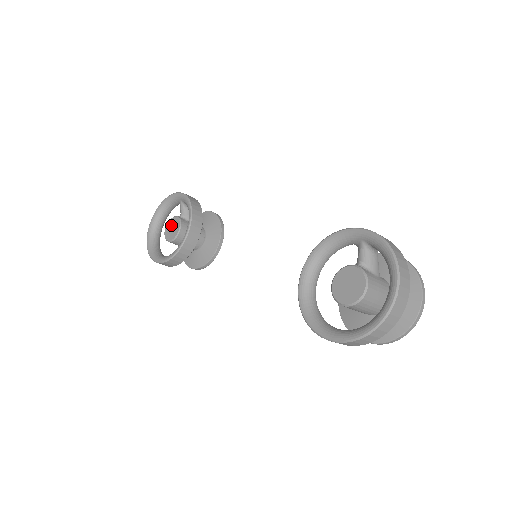
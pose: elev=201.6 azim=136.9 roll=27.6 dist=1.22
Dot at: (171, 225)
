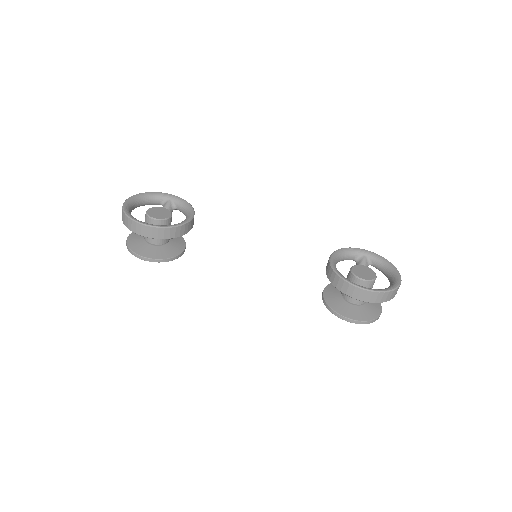
Dot at: (157, 210)
